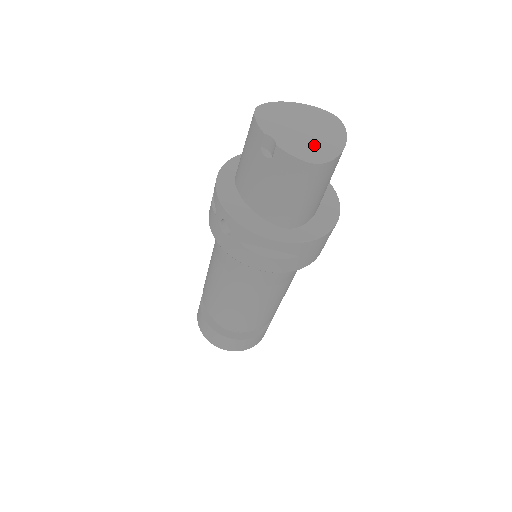
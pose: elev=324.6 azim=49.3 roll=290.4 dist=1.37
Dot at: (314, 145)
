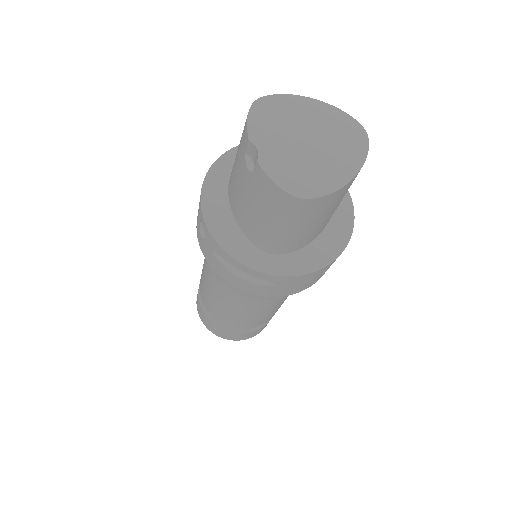
Dot at: (310, 169)
